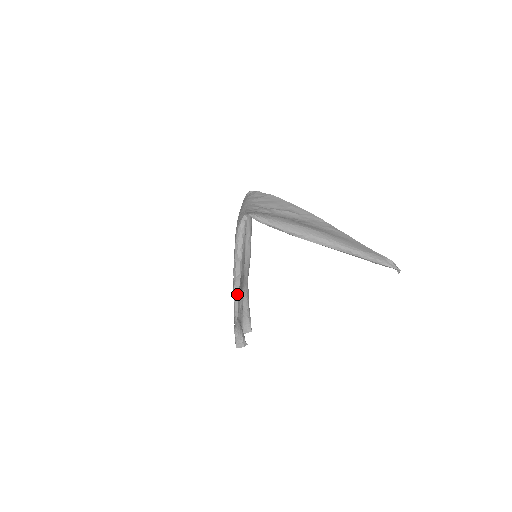
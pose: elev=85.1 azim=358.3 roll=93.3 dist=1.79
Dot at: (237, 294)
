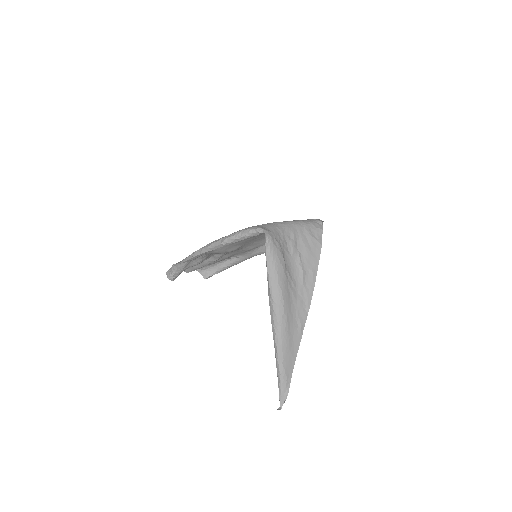
Dot at: (197, 254)
